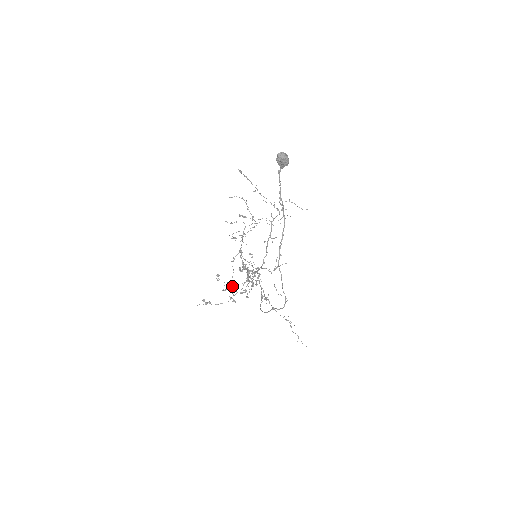
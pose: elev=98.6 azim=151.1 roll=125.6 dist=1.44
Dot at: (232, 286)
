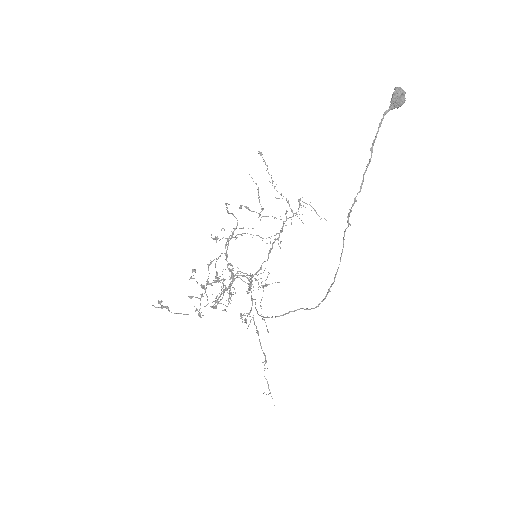
Dot at: (202, 295)
